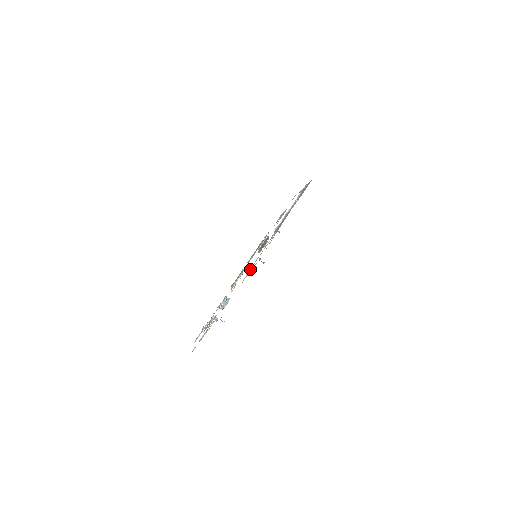
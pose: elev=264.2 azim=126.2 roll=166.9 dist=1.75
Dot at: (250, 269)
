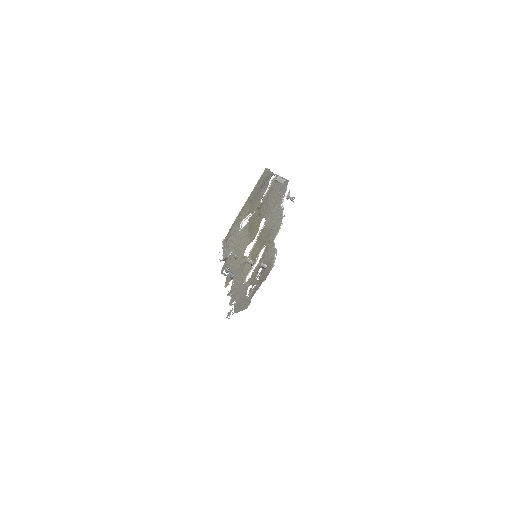
Dot at: (282, 201)
